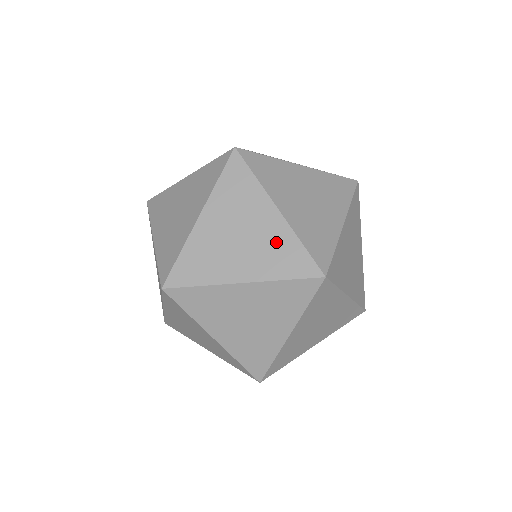
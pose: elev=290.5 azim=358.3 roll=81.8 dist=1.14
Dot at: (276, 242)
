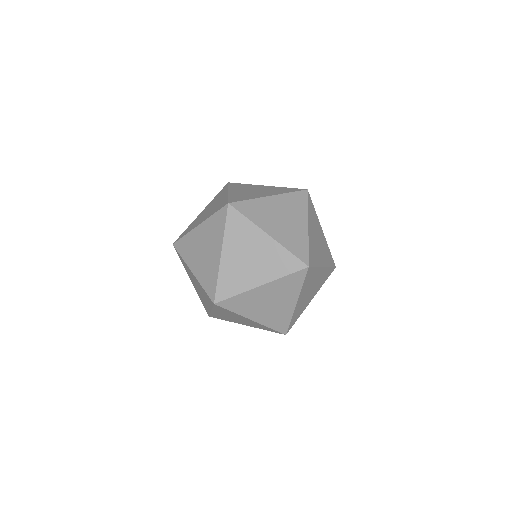
Dot at: (297, 235)
